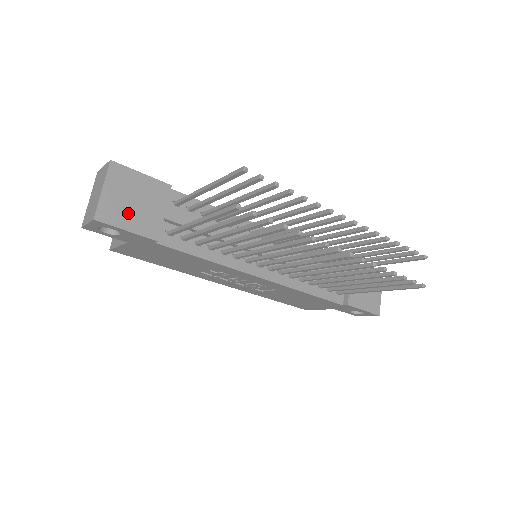
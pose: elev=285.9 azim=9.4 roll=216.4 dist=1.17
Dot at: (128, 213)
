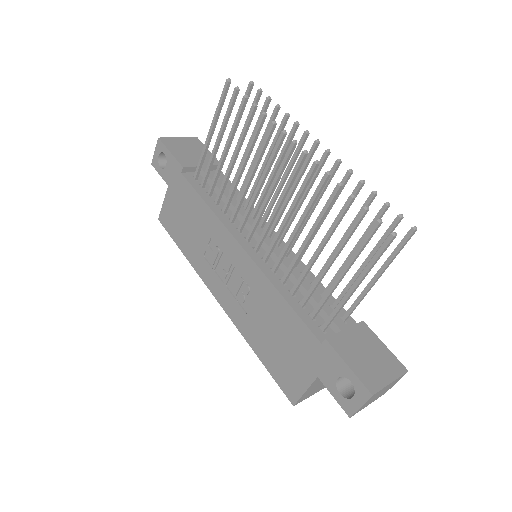
Dot at: (180, 150)
